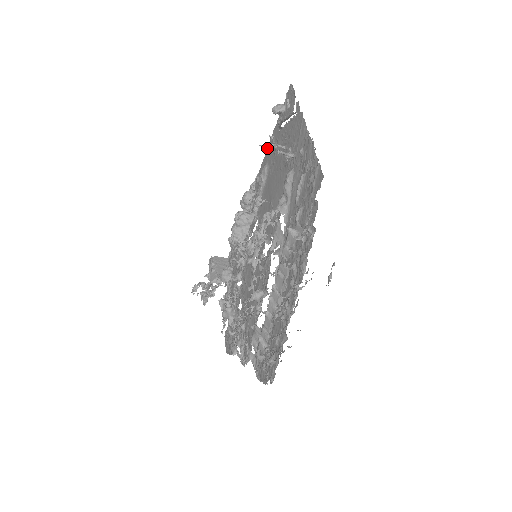
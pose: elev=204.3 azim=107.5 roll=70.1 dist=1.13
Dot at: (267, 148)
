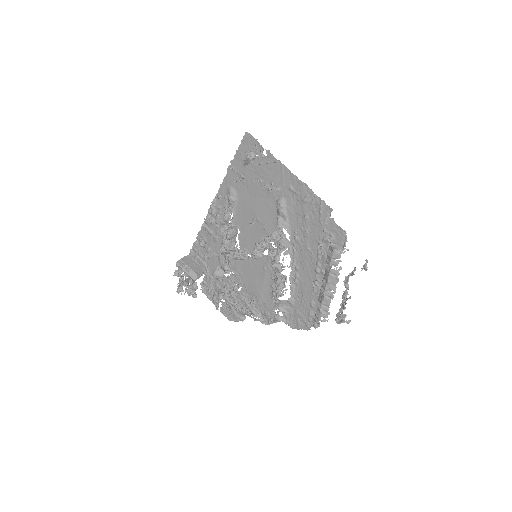
Dot at: (226, 175)
